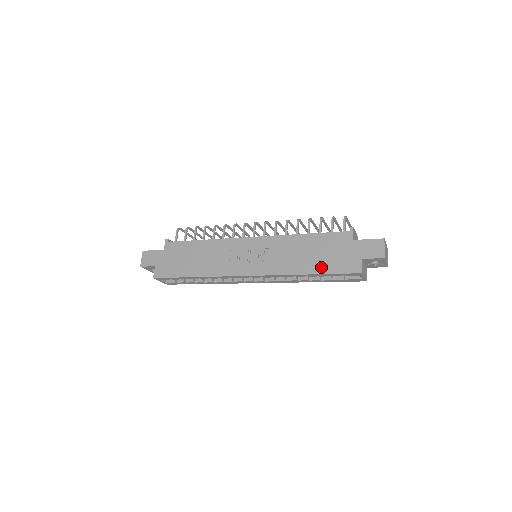
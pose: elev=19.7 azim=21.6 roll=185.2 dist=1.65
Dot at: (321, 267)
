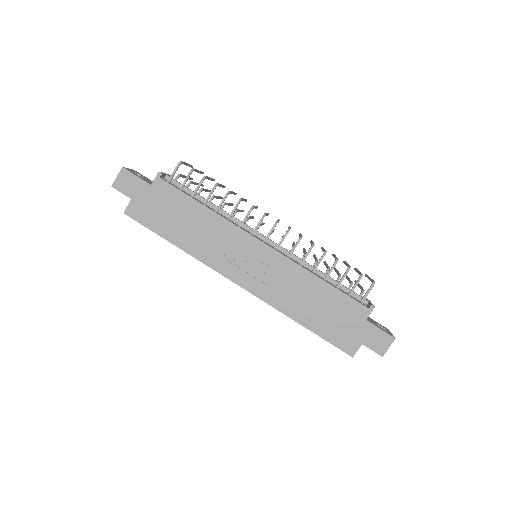
Dot at: (318, 326)
